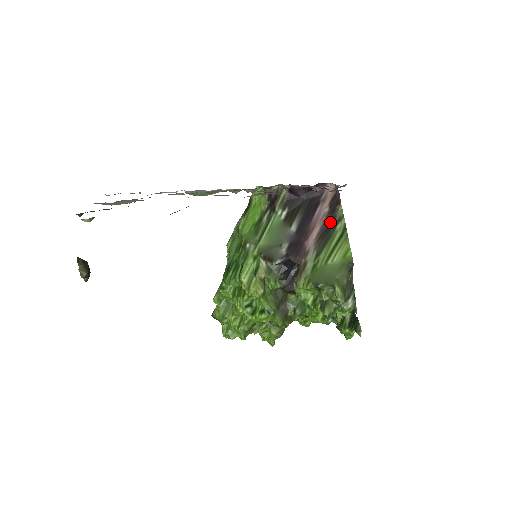
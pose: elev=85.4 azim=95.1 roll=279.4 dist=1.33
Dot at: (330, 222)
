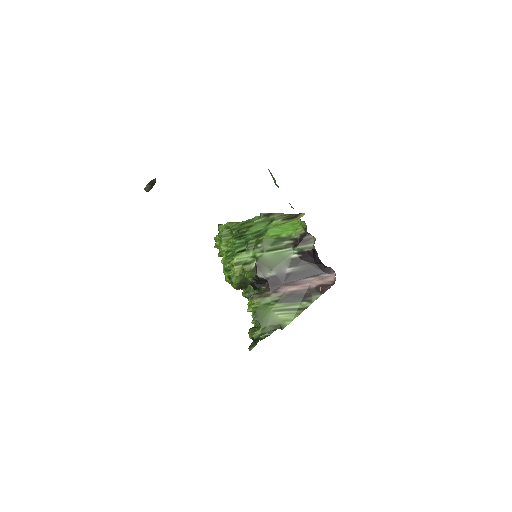
Dot at: (305, 294)
